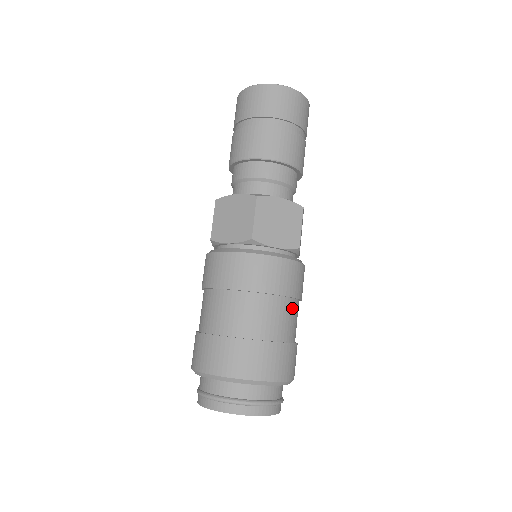
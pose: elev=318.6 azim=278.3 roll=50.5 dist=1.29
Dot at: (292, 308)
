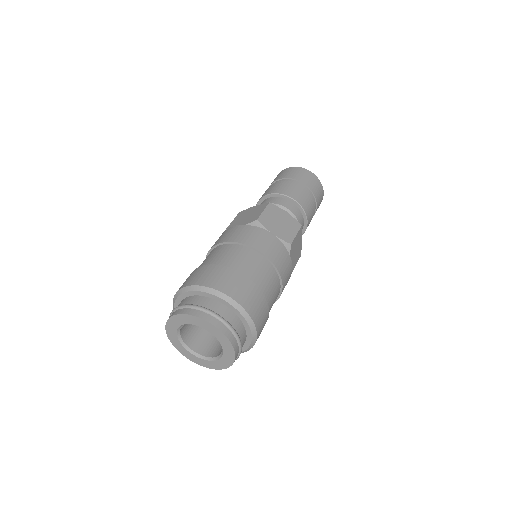
Dot at: (273, 276)
